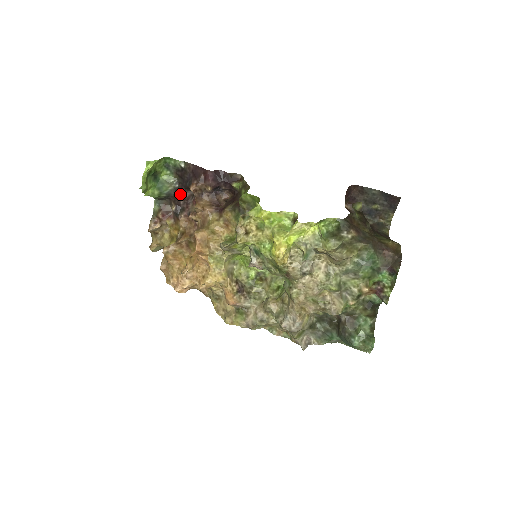
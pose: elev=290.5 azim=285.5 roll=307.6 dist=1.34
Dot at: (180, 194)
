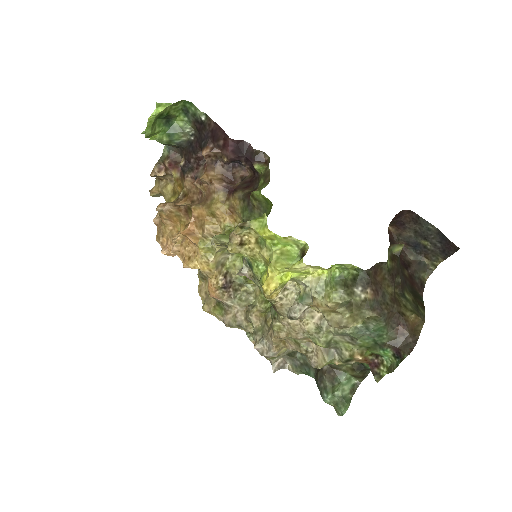
Dot at: (193, 150)
